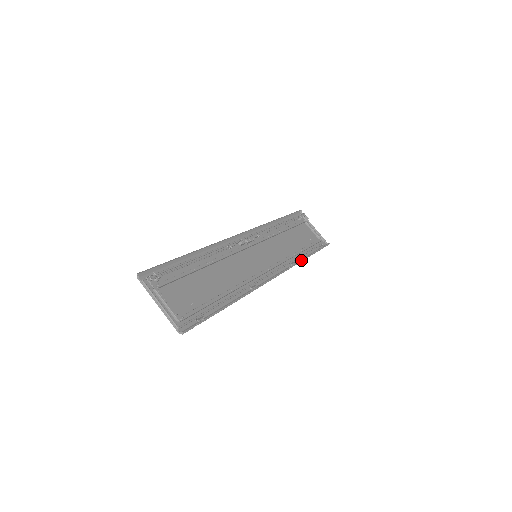
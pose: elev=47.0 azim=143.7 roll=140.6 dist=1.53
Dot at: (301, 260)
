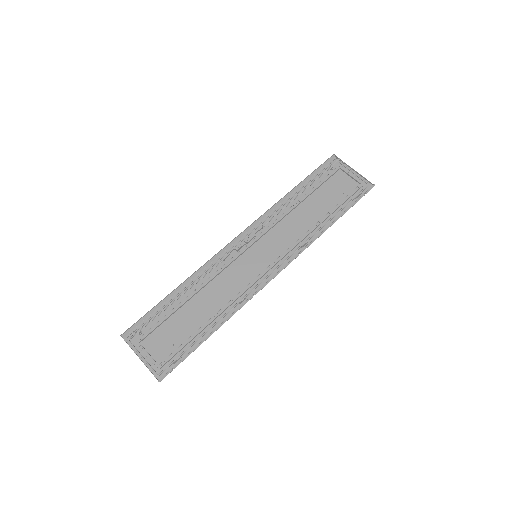
Dot at: (320, 234)
